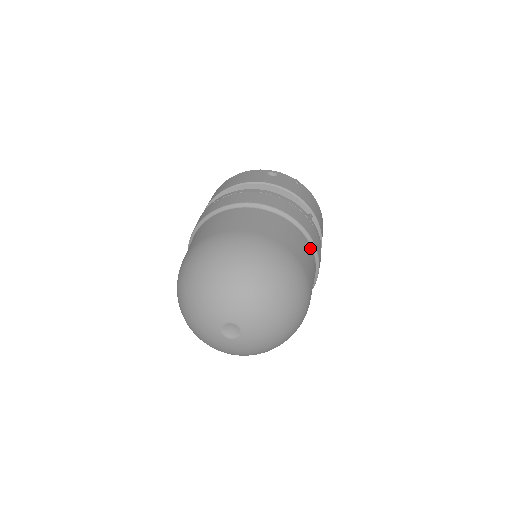
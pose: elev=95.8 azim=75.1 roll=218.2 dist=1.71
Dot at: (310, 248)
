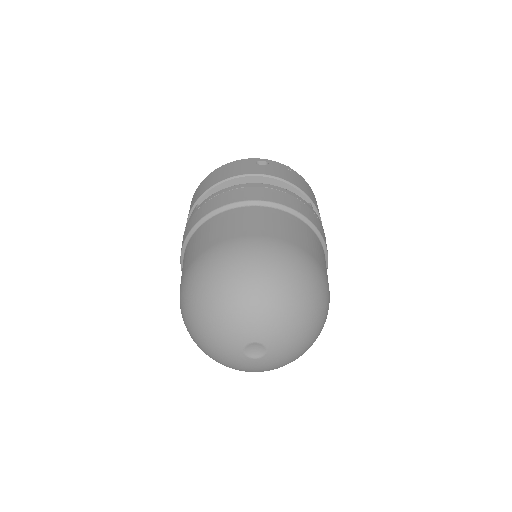
Dot at: (320, 243)
